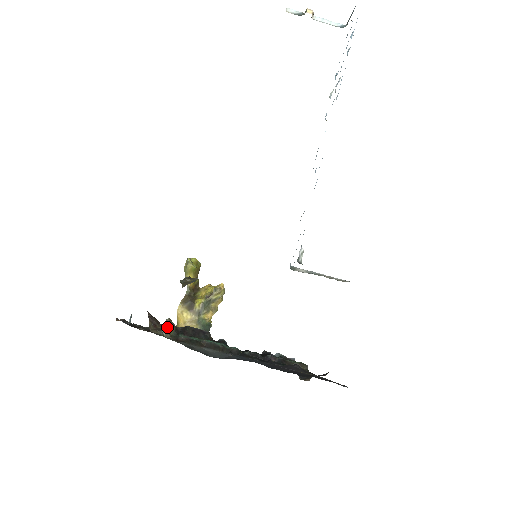
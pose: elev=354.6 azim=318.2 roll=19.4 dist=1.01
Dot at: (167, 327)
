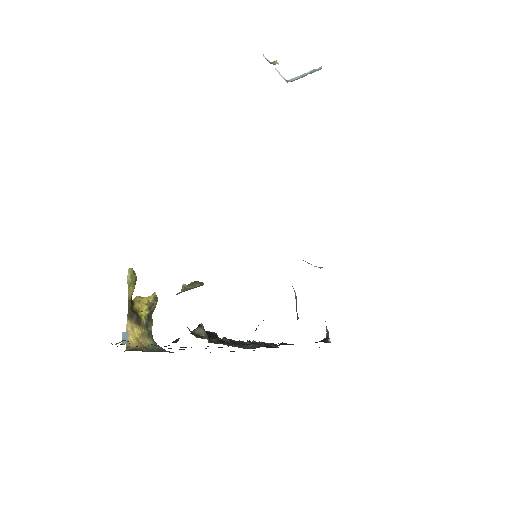
Dot at: (205, 332)
